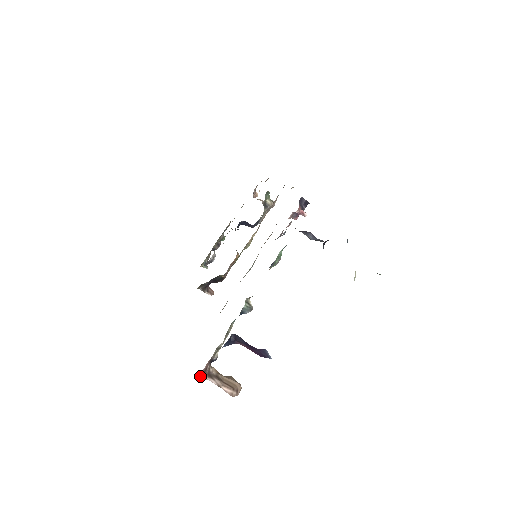
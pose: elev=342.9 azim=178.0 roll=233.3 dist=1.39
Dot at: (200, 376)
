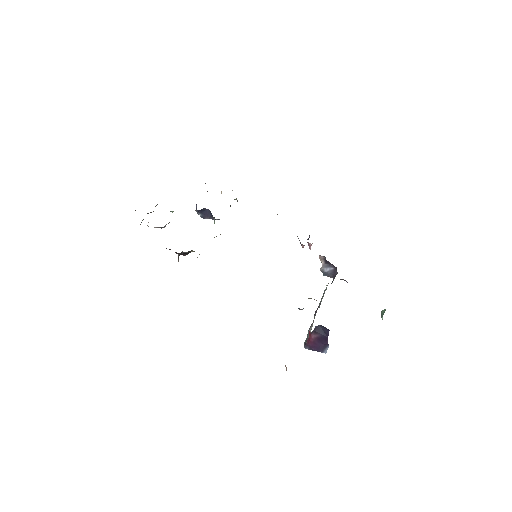
Dot at: occluded
